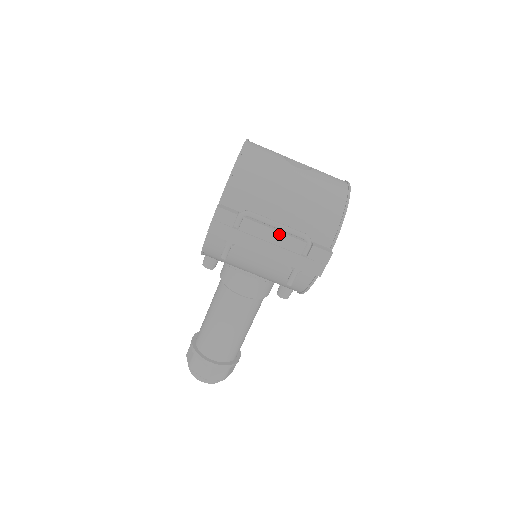
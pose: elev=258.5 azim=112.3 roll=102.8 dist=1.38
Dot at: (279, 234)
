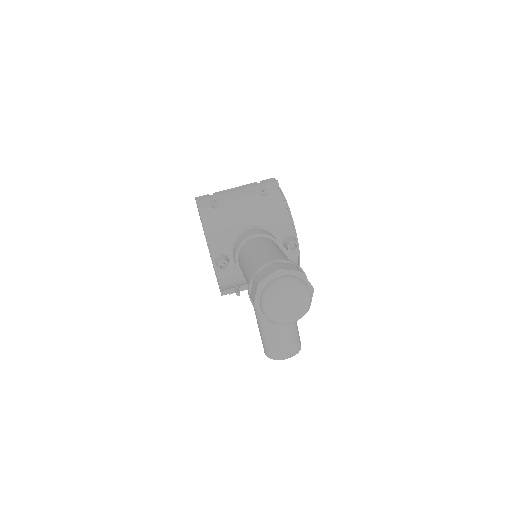
Dot at: (238, 187)
